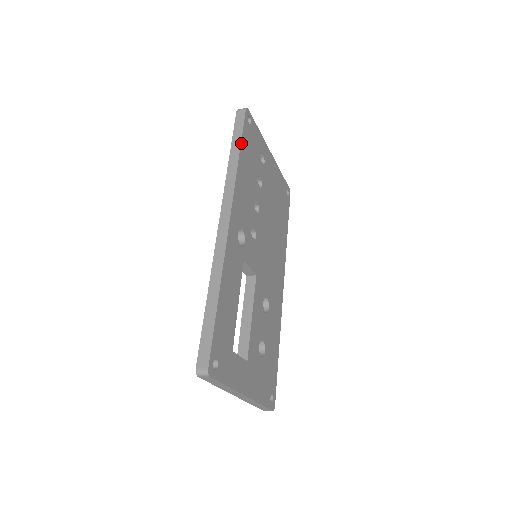
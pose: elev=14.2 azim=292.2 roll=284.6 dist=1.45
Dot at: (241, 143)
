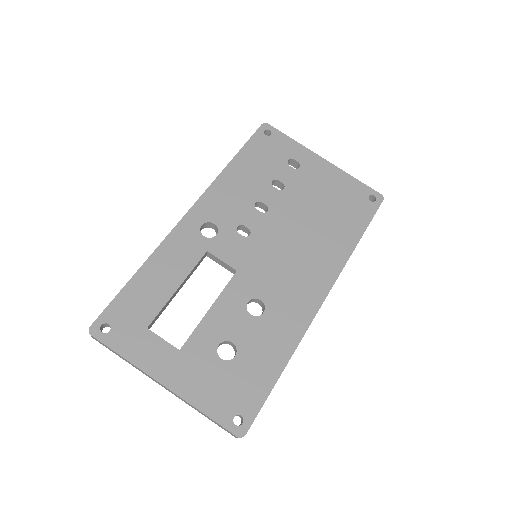
Dot at: (239, 152)
